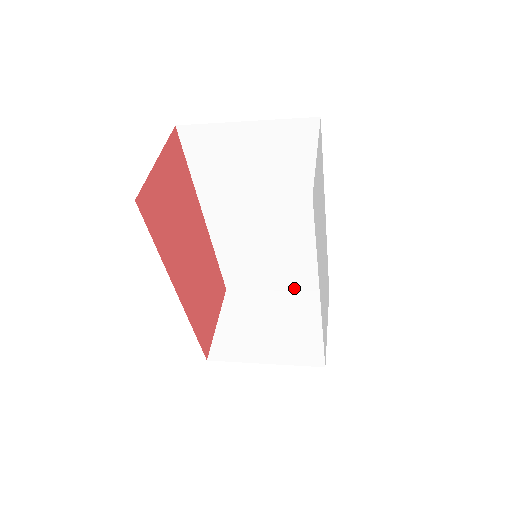
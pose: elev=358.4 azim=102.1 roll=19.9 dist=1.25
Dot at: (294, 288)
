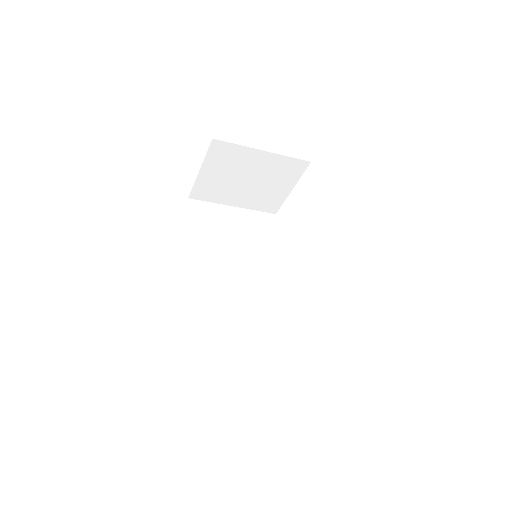
Dot at: (266, 368)
